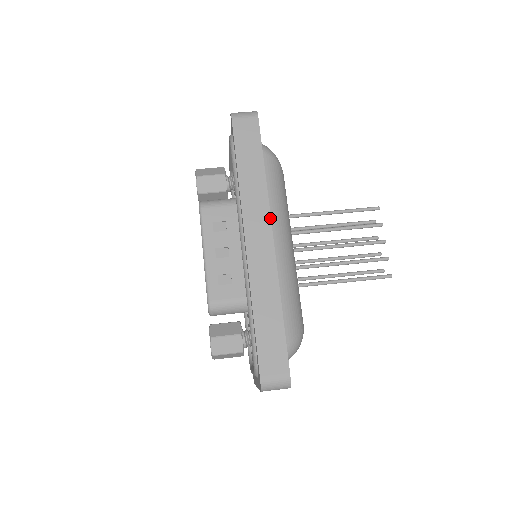
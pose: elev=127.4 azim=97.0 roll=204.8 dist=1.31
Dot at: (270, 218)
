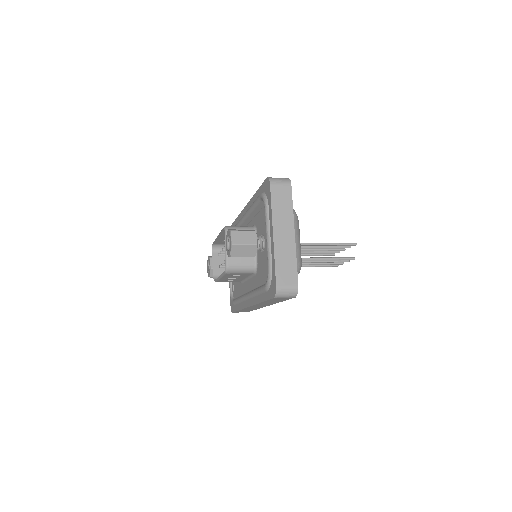
Dot at: occluded
